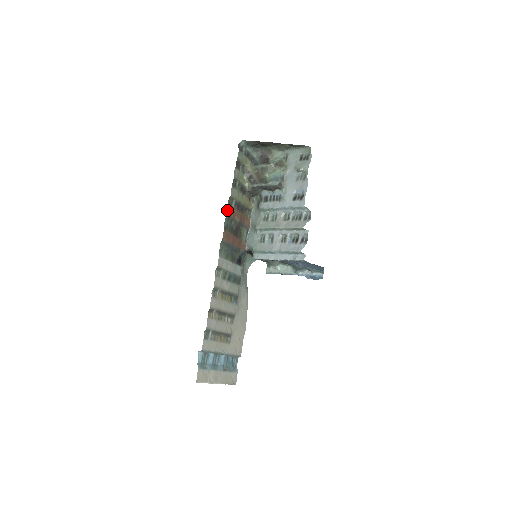
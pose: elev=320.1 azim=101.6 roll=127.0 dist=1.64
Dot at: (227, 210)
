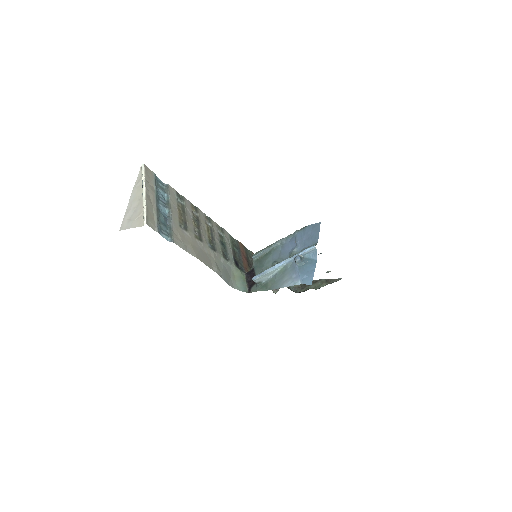
Dot at: occluded
